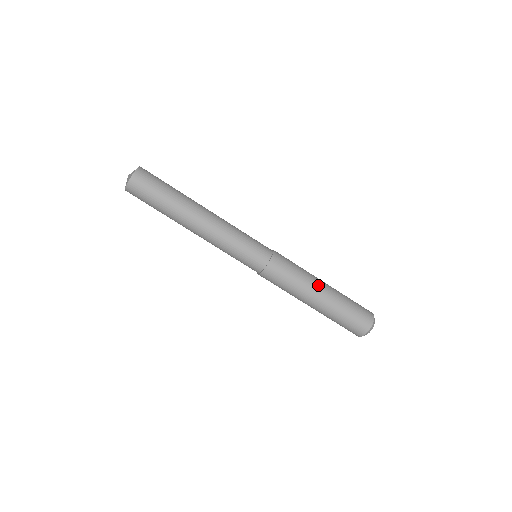
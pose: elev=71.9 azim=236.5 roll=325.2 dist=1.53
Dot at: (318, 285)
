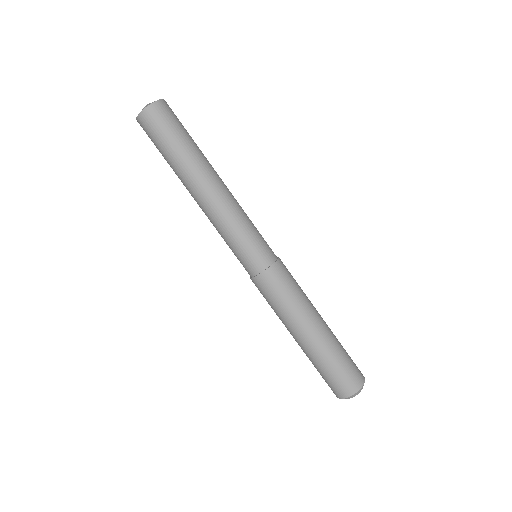
Dot at: (317, 311)
